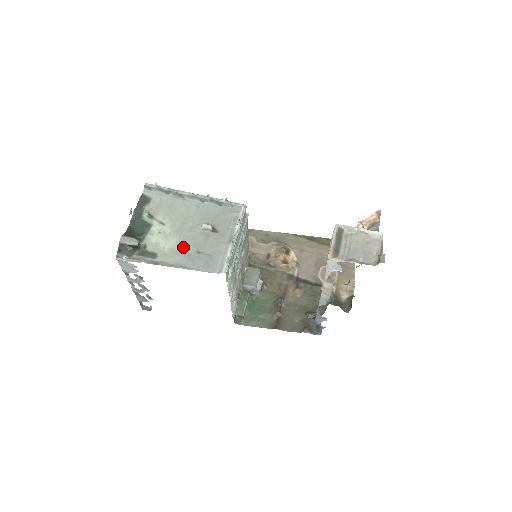
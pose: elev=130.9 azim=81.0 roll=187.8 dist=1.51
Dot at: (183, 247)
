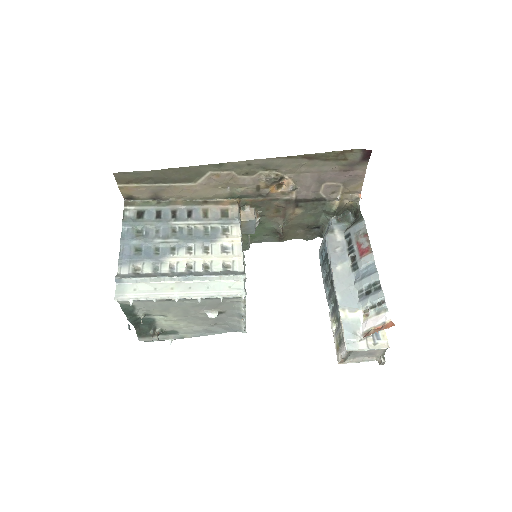
Dot at: (197, 325)
